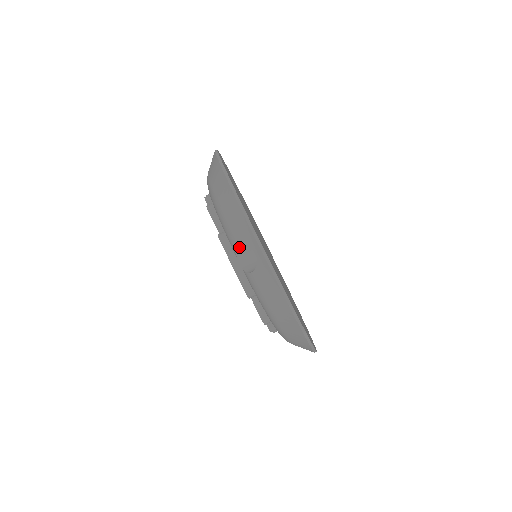
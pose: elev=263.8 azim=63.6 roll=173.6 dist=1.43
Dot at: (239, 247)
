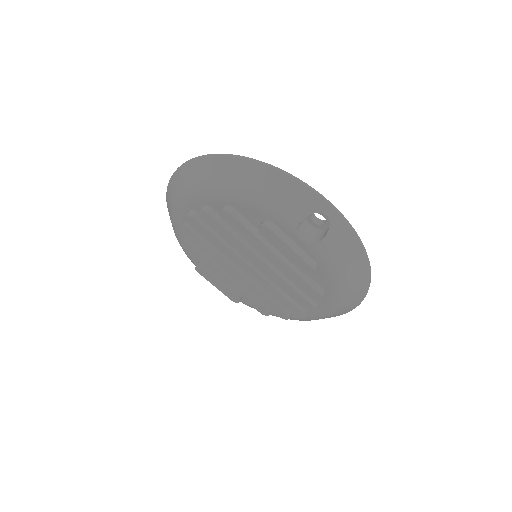
Dot at: (300, 221)
